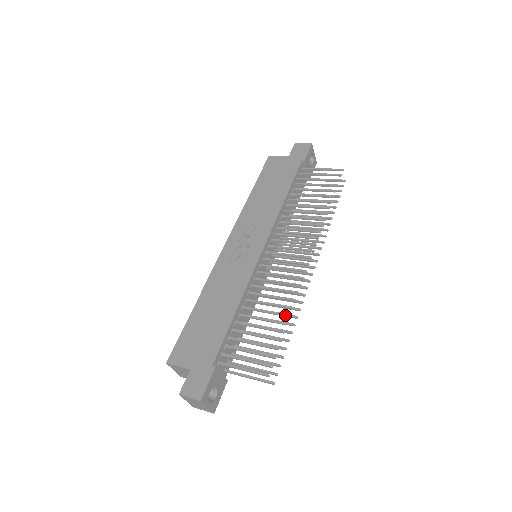
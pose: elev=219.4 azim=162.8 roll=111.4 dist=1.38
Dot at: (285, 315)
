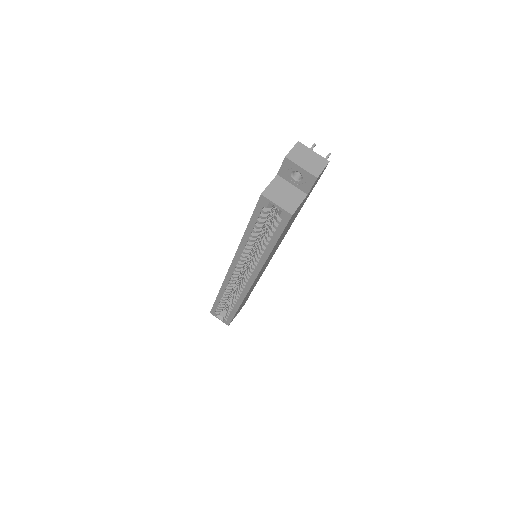
Dot at: occluded
